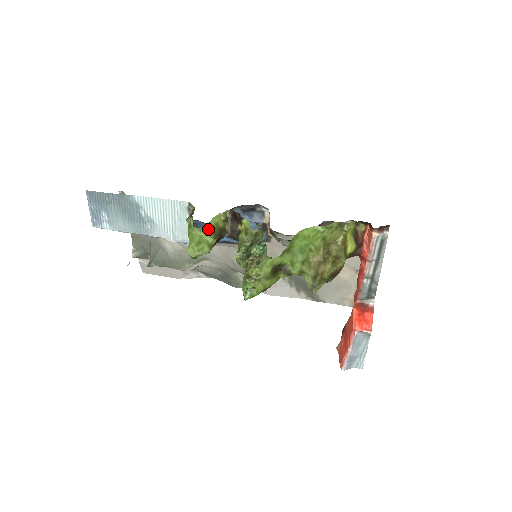
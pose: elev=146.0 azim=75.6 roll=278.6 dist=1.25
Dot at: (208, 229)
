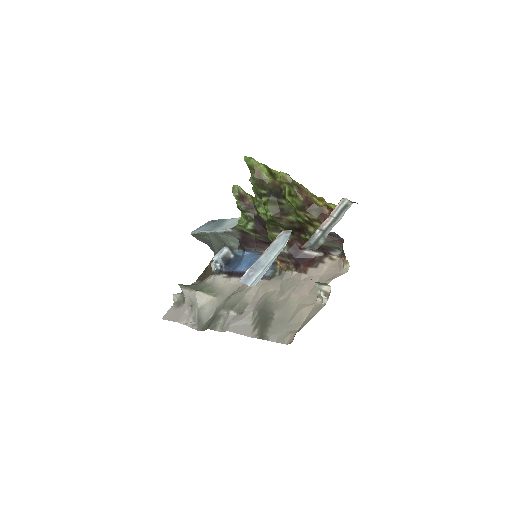
Dot at: (252, 196)
